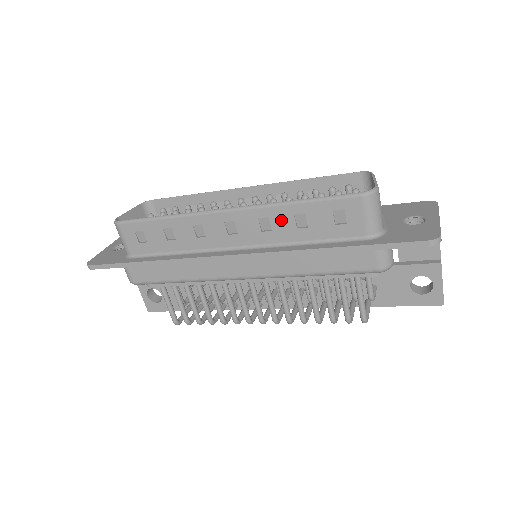
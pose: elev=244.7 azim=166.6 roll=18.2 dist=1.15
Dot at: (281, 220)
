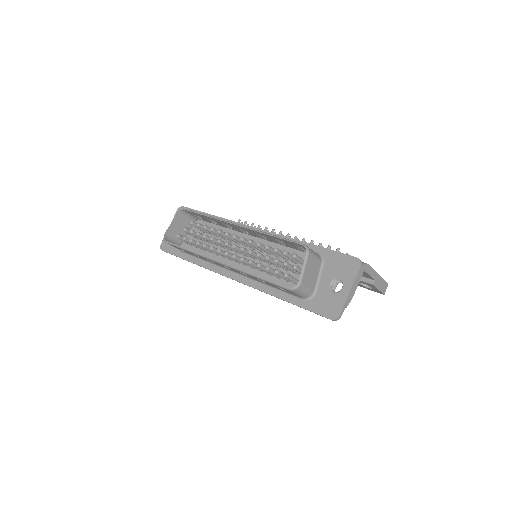
Dot at: occluded
